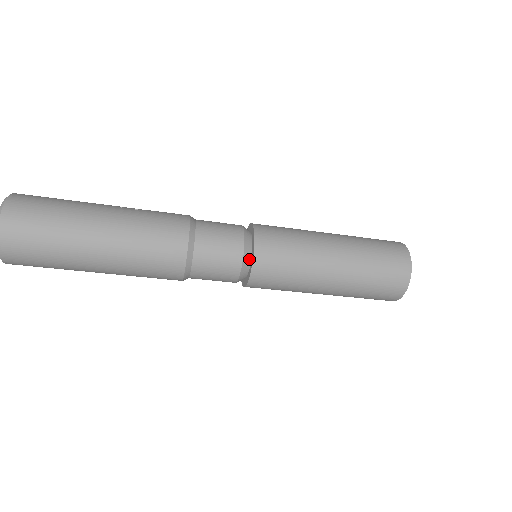
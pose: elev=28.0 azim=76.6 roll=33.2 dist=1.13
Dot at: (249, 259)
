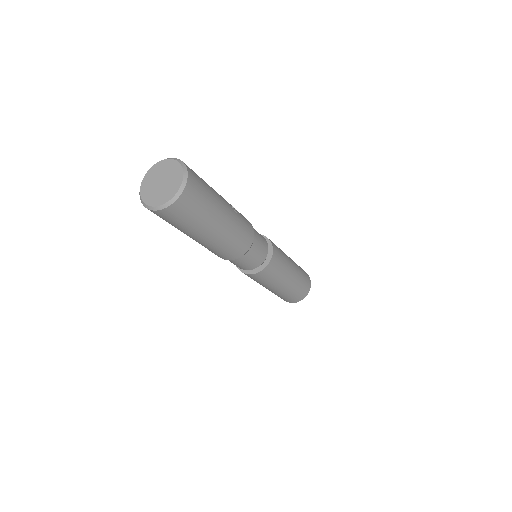
Dot at: (260, 266)
